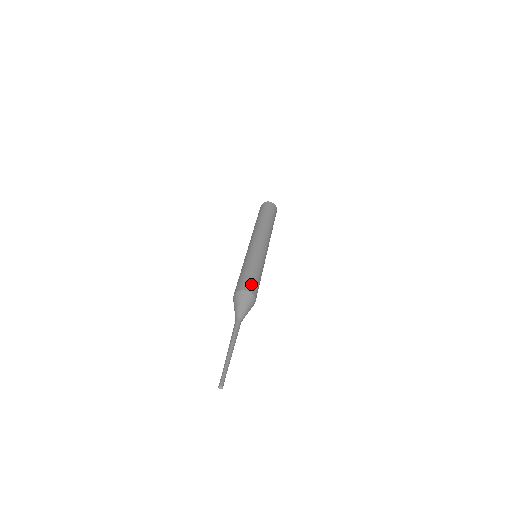
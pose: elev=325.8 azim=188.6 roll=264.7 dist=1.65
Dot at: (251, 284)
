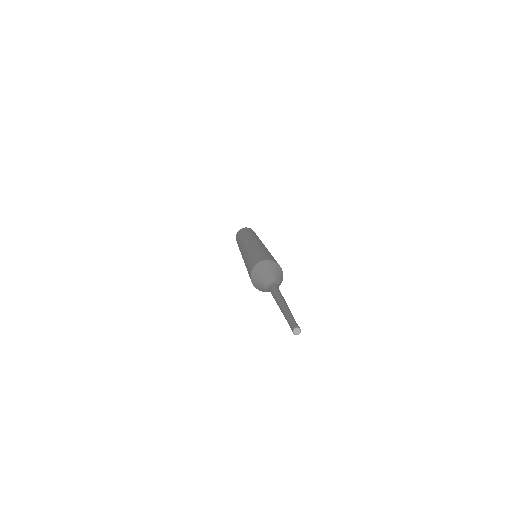
Dot at: (268, 257)
